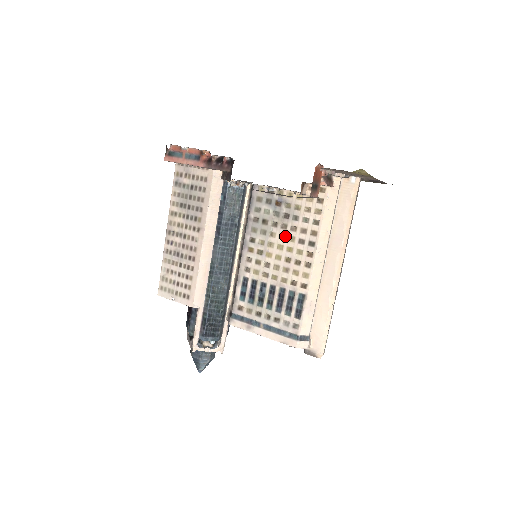
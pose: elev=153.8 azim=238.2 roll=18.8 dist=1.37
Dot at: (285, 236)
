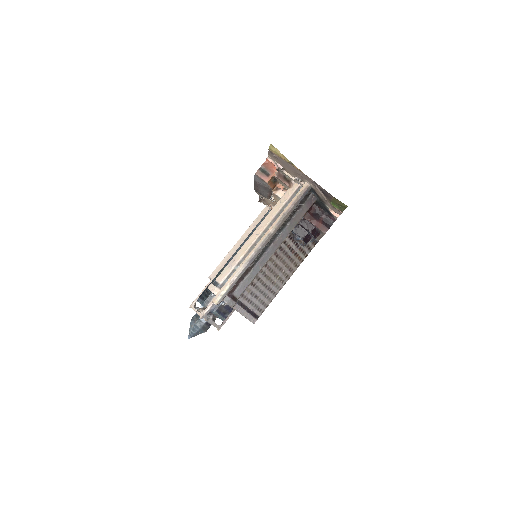
Dot at: occluded
